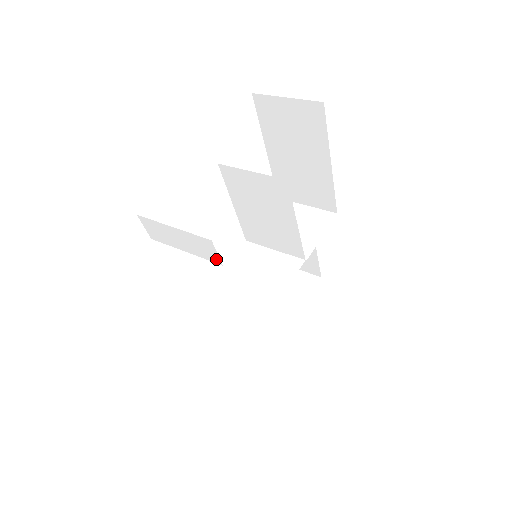
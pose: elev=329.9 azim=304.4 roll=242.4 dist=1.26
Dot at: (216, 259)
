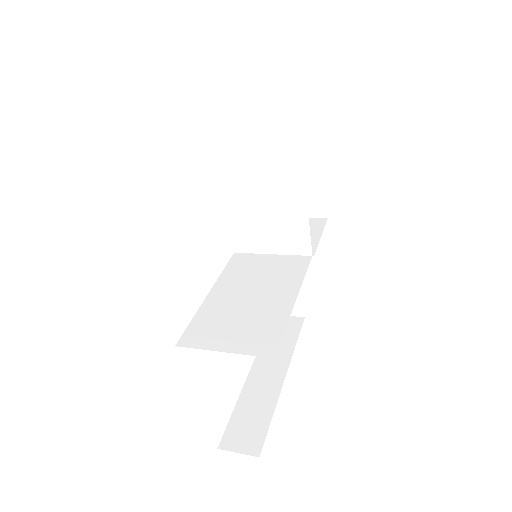
Dot at: (255, 185)
